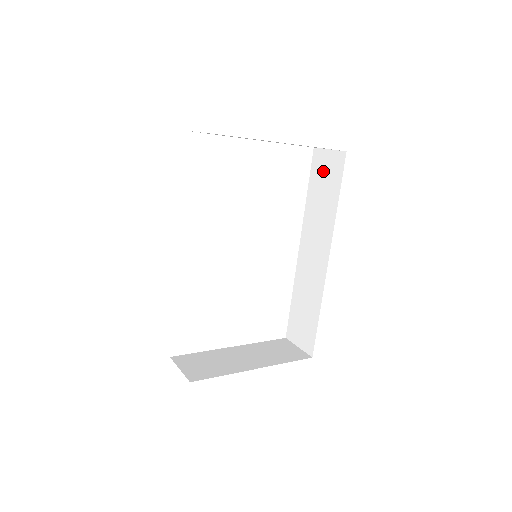
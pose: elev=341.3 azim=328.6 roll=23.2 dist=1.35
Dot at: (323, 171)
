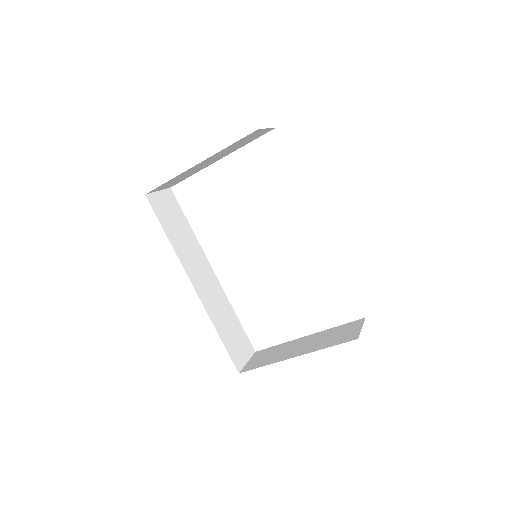
Dot at: occluded
